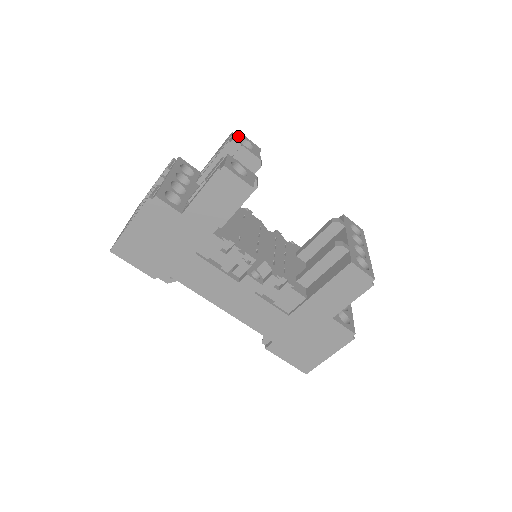
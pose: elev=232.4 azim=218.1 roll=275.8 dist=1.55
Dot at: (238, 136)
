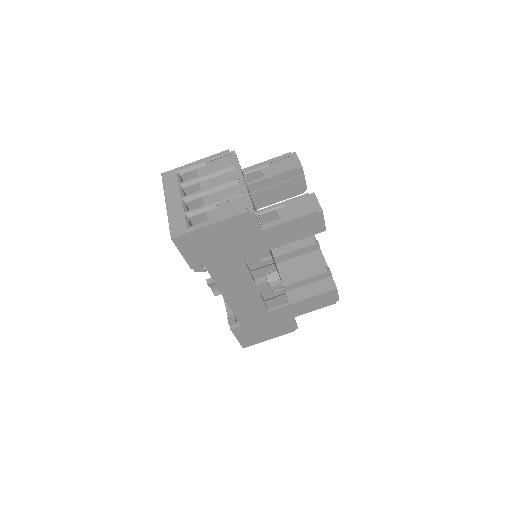
Dot at: occluded
